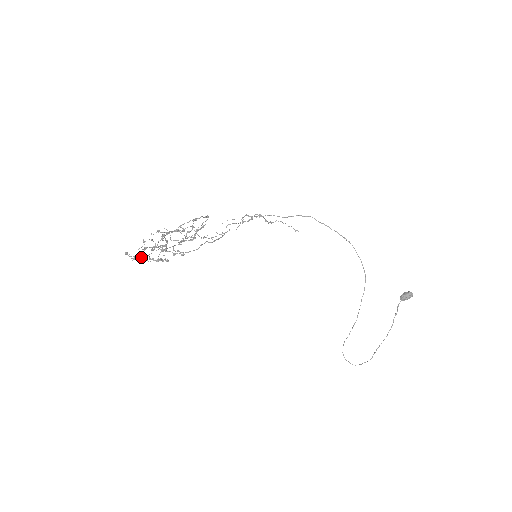
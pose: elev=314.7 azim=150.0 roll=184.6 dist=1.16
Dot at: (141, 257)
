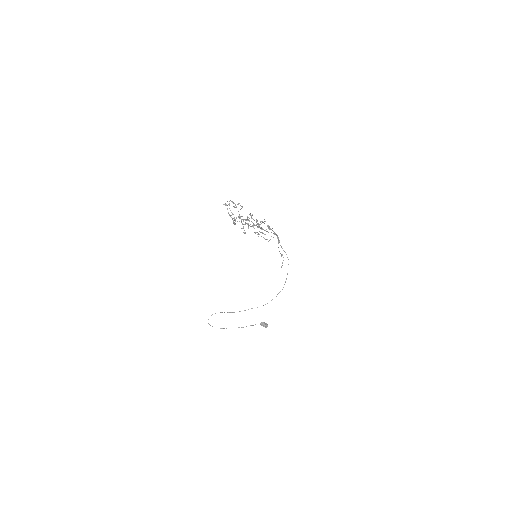
Dot at: occluded
